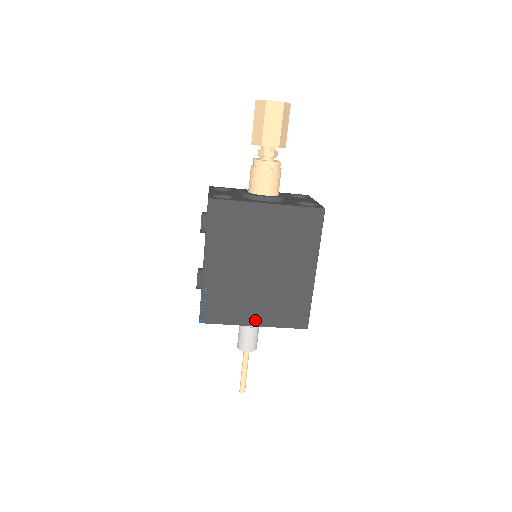
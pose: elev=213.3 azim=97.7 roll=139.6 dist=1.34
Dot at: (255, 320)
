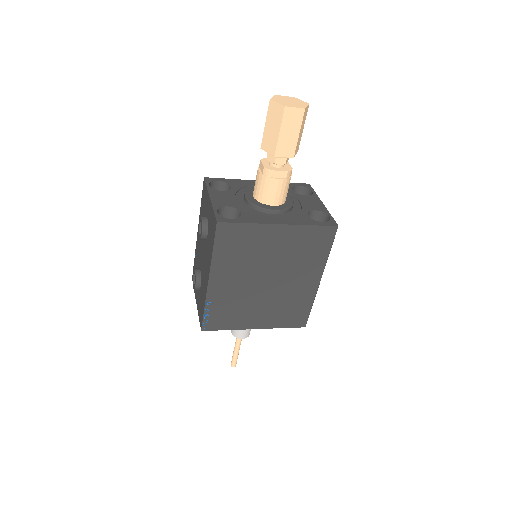
Dot at: (257, 324)
